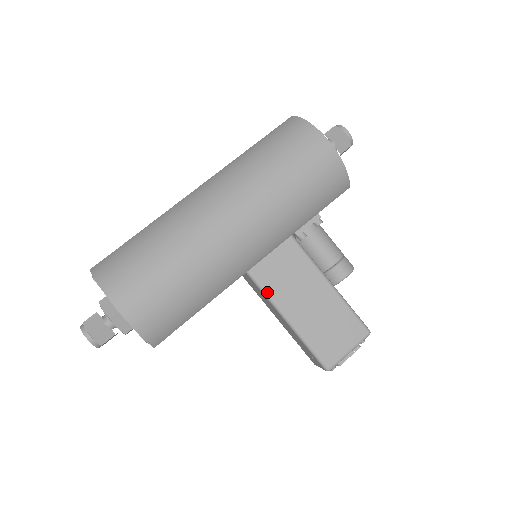
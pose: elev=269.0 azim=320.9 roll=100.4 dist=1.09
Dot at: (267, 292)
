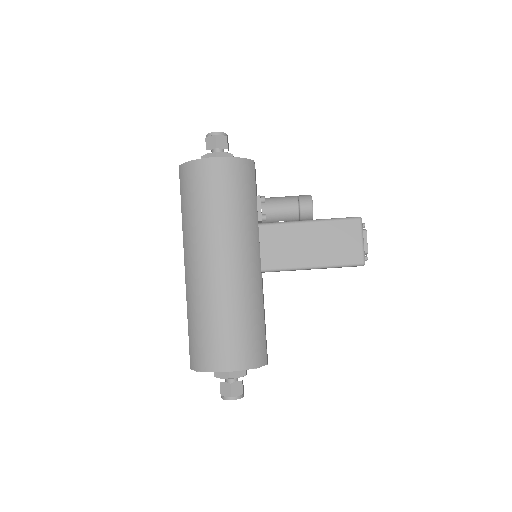
Dot at: (284, 268)
